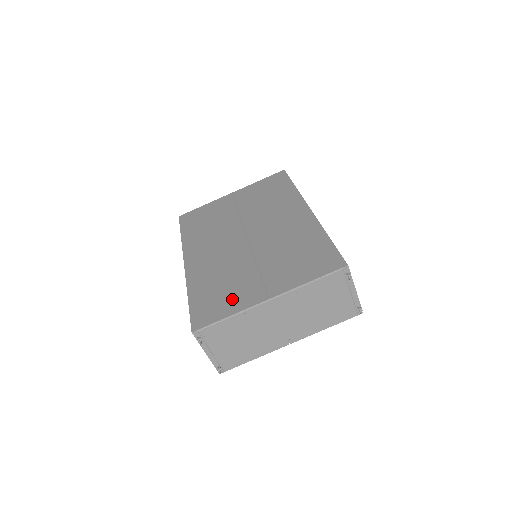
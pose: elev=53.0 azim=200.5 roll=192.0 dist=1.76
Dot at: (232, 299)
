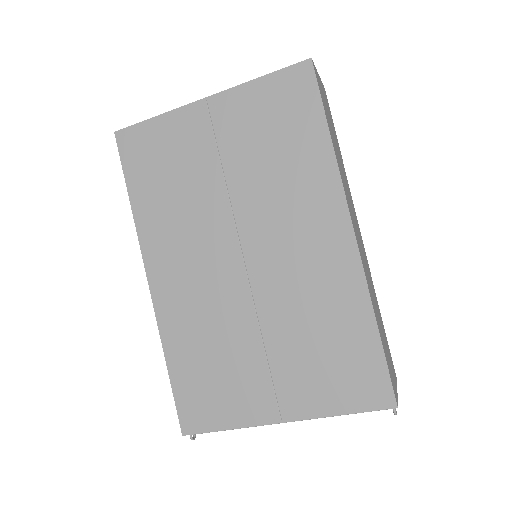
Dot at: (230, 400)
